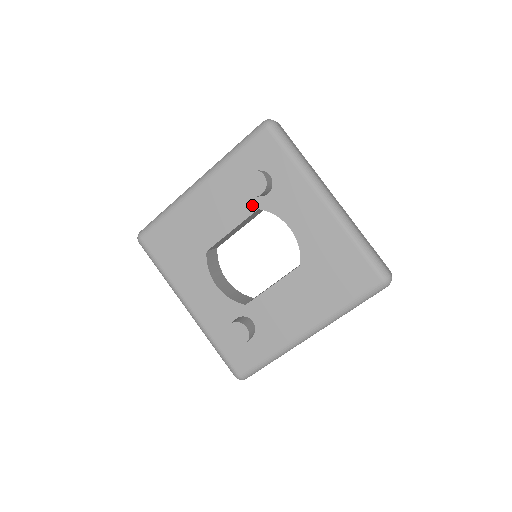
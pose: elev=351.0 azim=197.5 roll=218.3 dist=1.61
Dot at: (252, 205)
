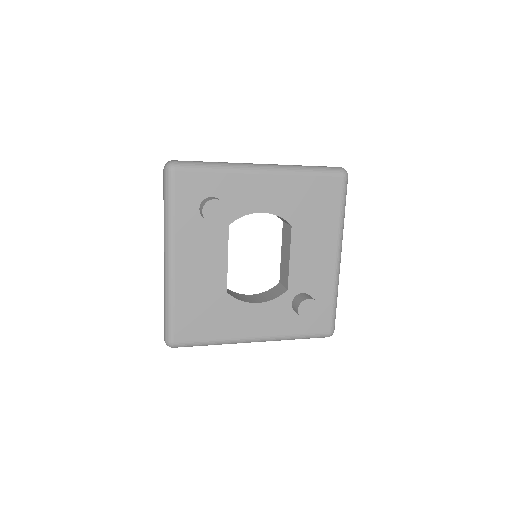
Dot at: (222, 228)
